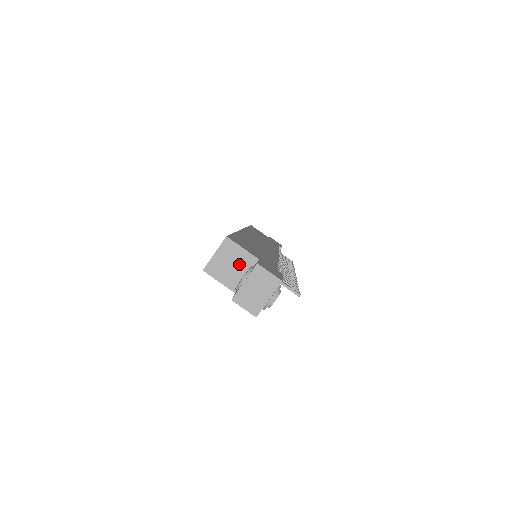
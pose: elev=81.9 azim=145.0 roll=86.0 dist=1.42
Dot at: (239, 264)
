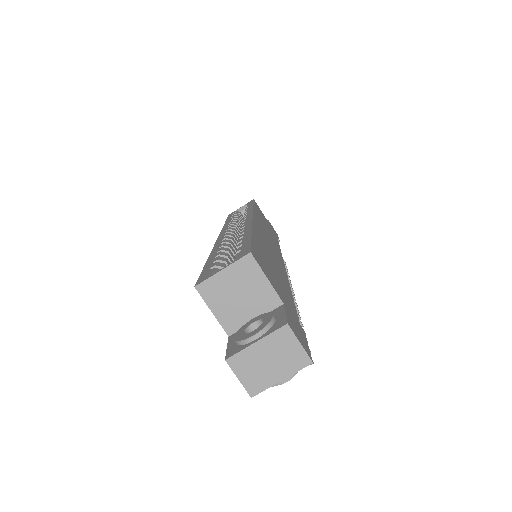
Dot at: (252, 299)
